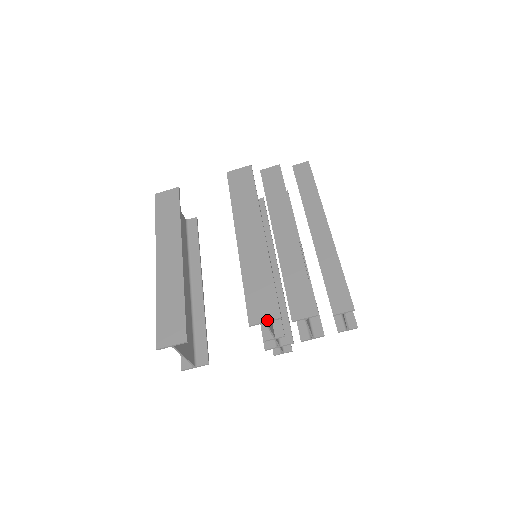
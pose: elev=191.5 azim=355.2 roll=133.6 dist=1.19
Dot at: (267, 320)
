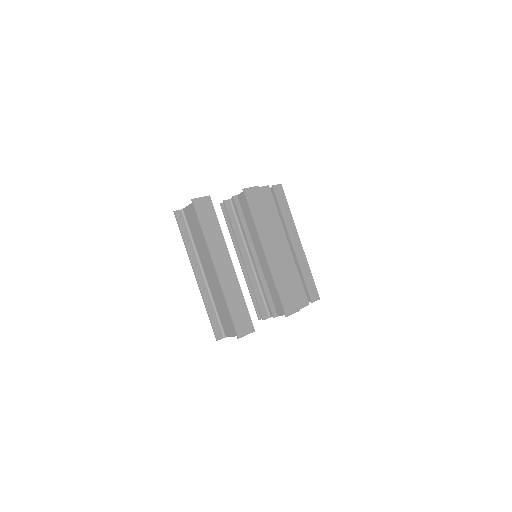
Dot at: occluded
